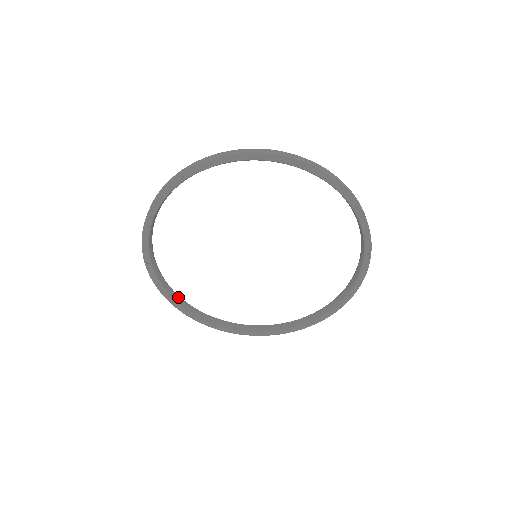
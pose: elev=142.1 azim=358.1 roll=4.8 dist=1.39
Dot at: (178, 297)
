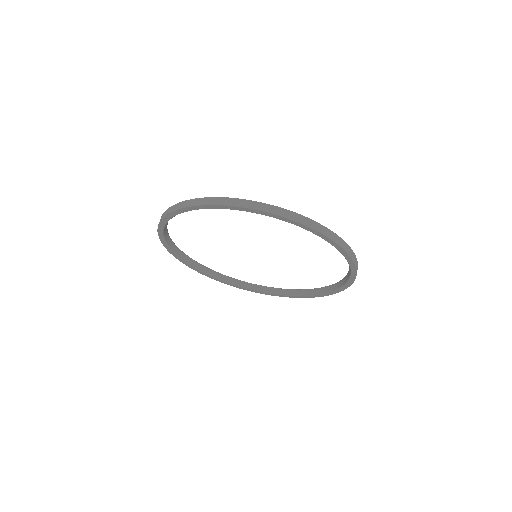
Dot at: (200, 265)
